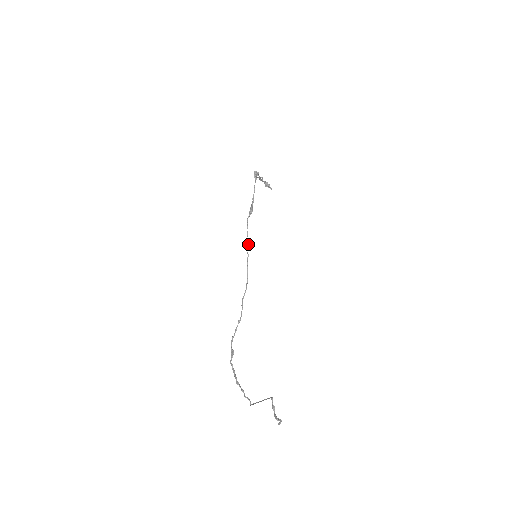
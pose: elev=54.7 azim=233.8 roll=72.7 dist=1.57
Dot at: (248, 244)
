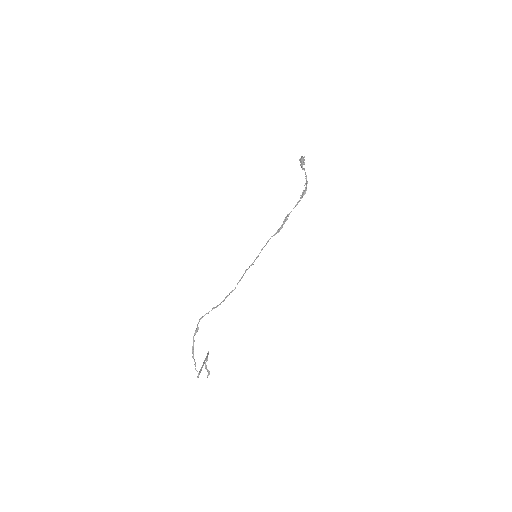
Dot at: (258, 256)
